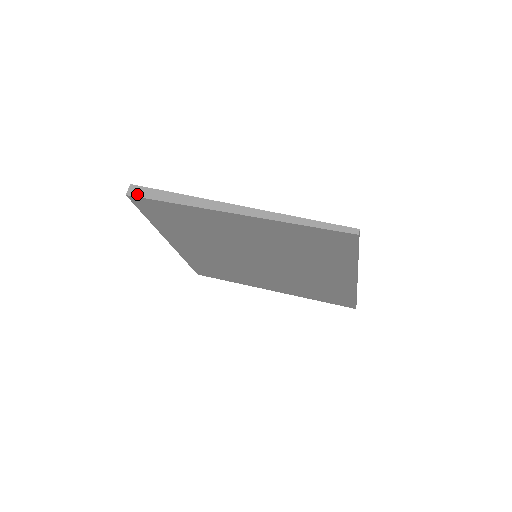
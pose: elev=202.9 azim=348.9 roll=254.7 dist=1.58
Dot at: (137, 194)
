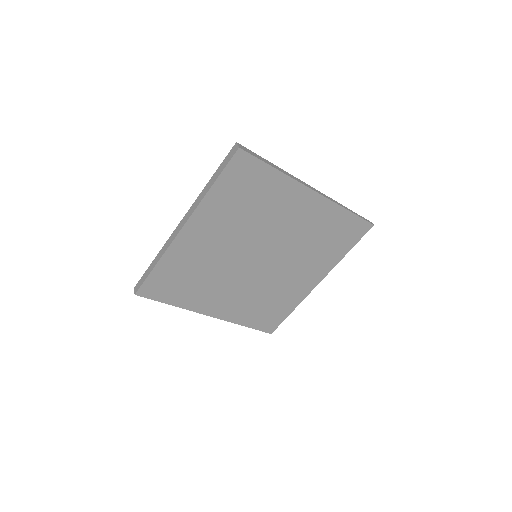
Dot at: (247, 151)
